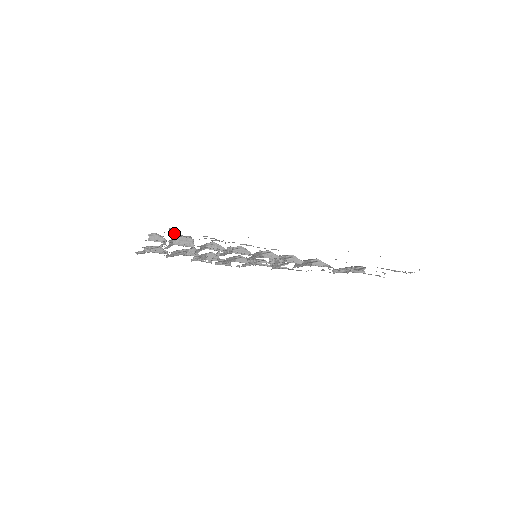
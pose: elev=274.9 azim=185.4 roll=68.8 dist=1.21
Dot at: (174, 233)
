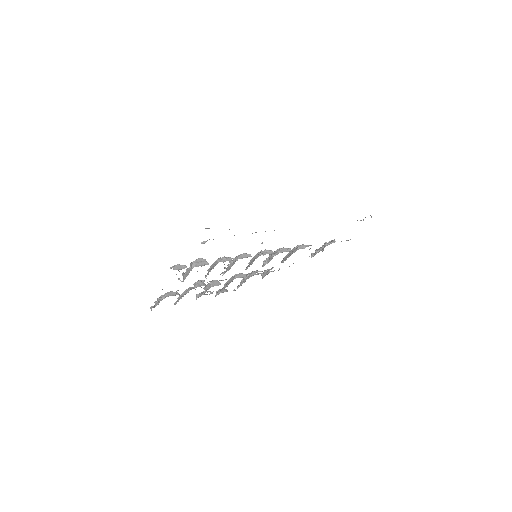
Dot at: (202, 242)
